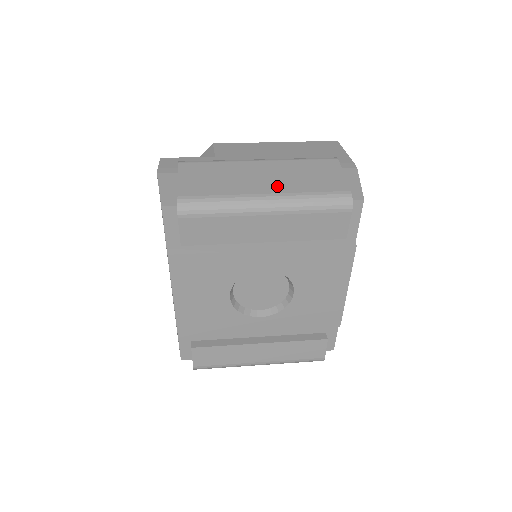
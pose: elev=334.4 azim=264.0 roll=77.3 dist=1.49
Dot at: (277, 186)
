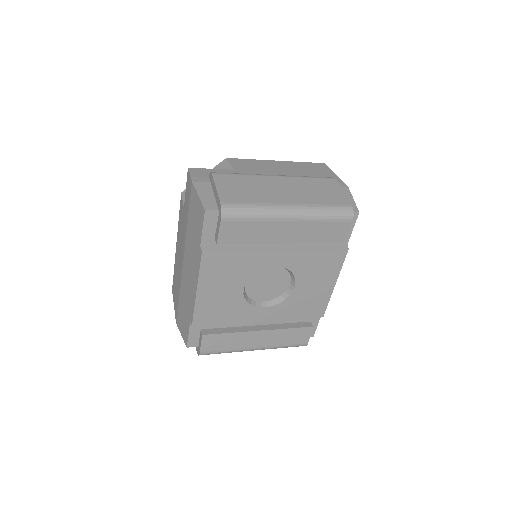
Dot at: (296, 198)
